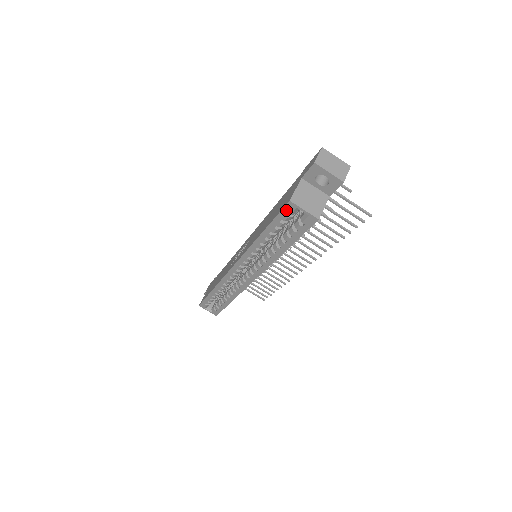
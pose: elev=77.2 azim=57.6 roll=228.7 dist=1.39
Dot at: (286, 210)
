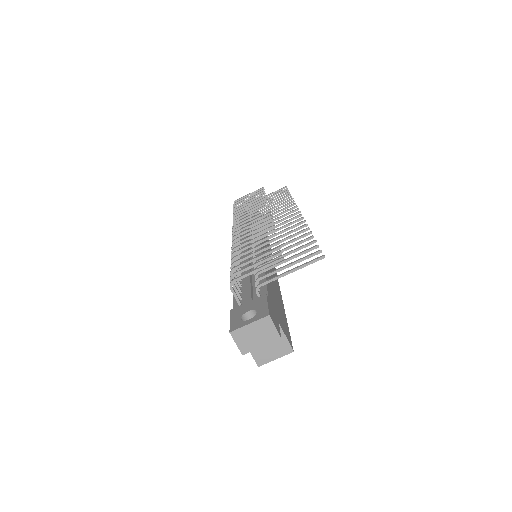
Dot at: occluded
